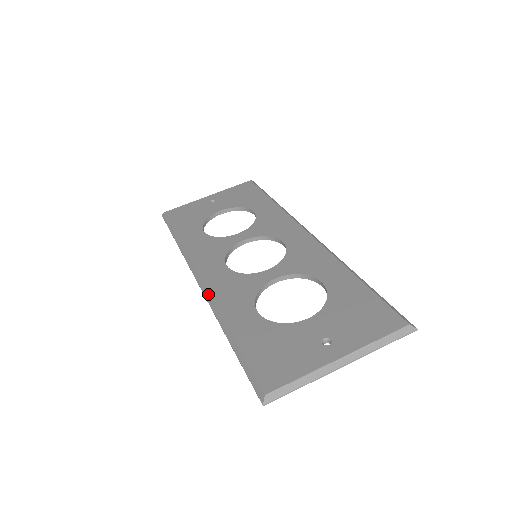
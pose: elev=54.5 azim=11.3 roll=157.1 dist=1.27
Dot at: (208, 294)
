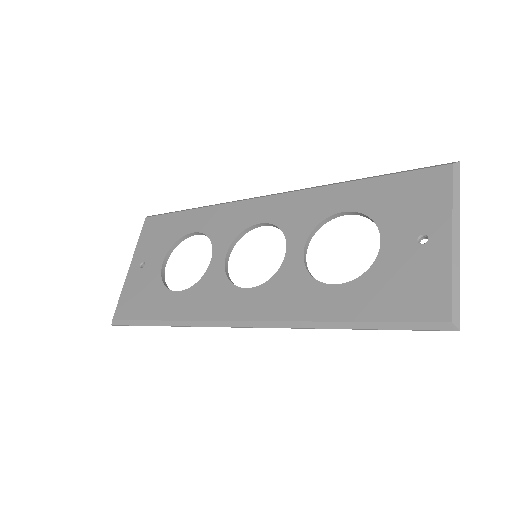
Dot at: (272, 322)
